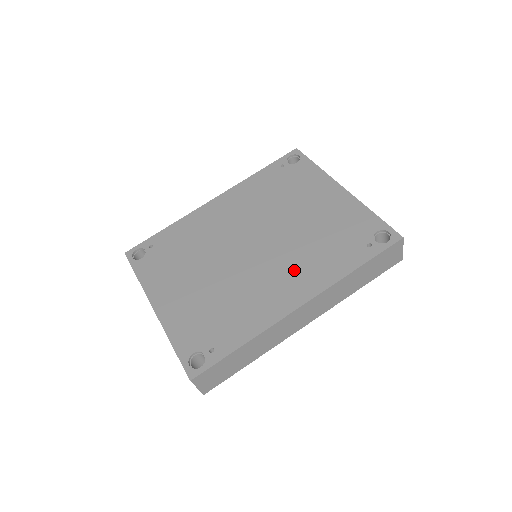
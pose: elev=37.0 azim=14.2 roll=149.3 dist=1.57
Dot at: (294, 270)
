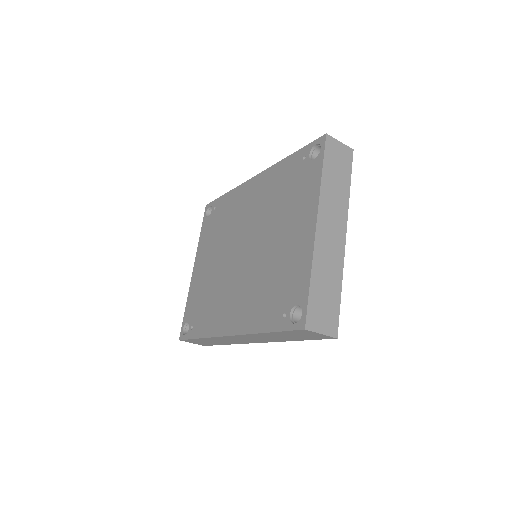
Dot at: (243, 298)
